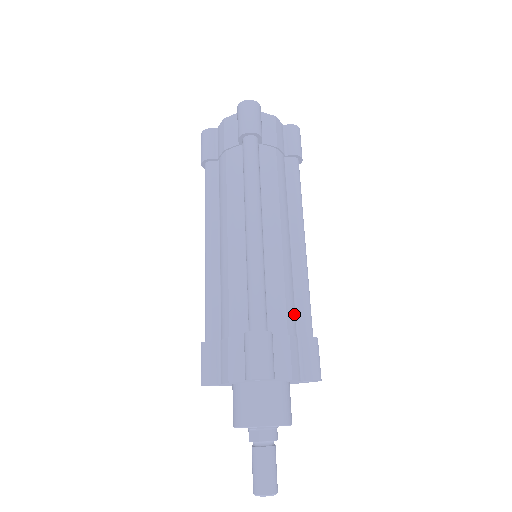
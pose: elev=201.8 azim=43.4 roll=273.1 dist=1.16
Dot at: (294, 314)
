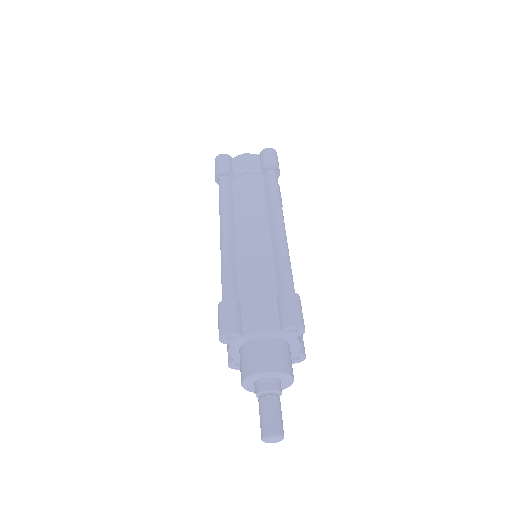
Dot at: occluded
